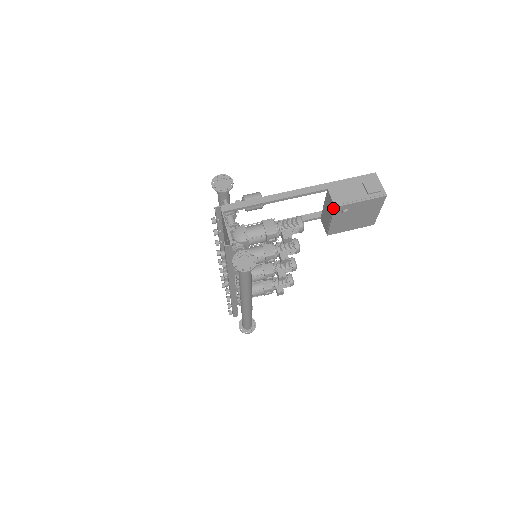
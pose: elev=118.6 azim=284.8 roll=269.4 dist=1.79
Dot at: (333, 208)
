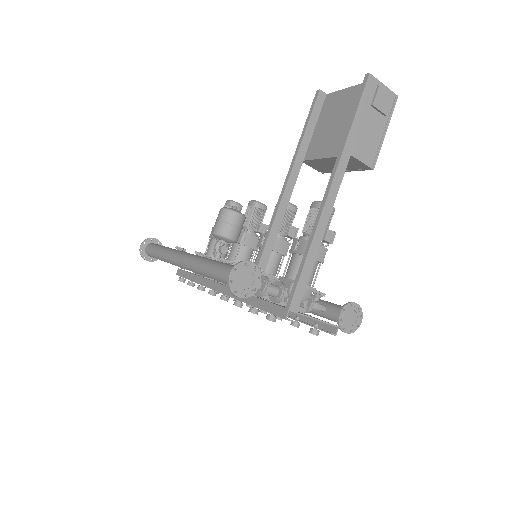
Dot at: (365, 169)
